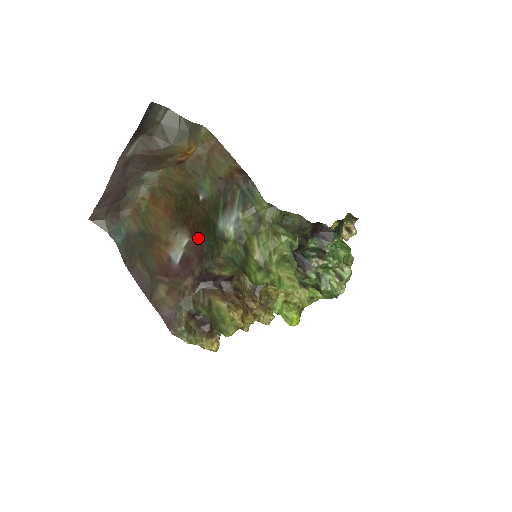
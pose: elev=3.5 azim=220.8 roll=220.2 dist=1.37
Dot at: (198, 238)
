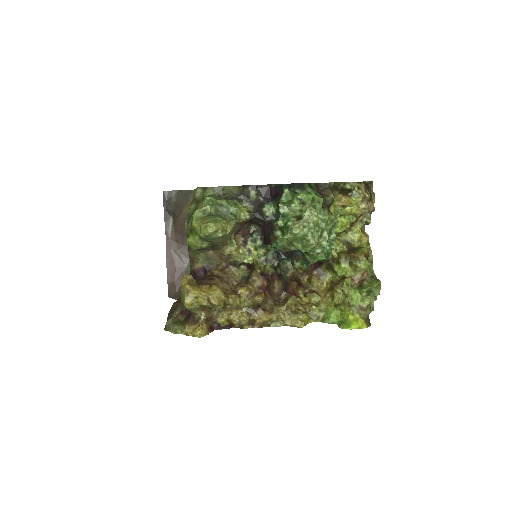
Dot at: occluded
